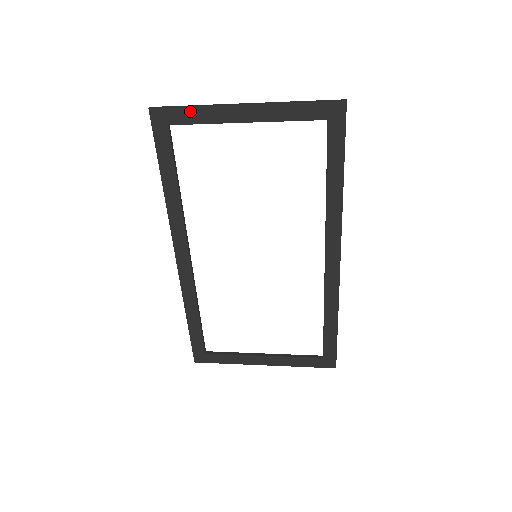
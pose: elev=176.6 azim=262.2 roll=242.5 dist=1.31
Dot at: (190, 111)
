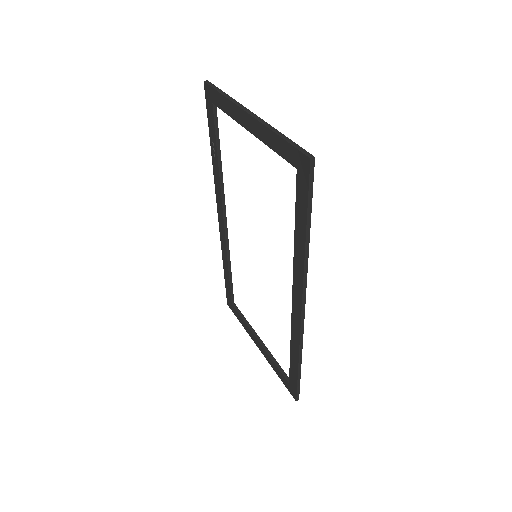
Dot at: (222, 98)
